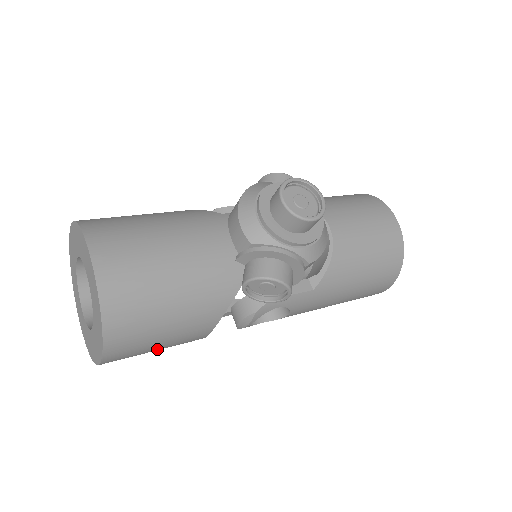
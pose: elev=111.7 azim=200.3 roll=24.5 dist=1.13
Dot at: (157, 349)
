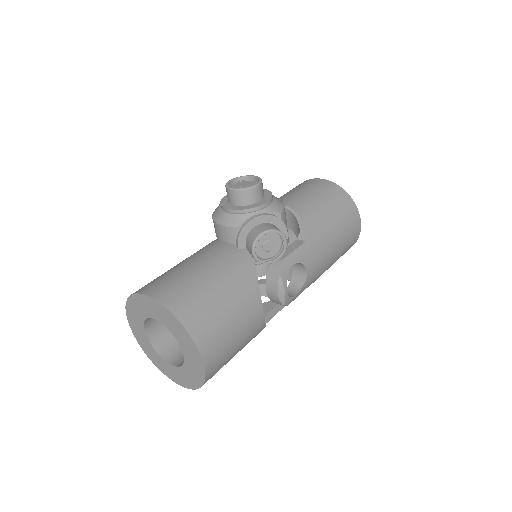
Dot at: (236, 340)
